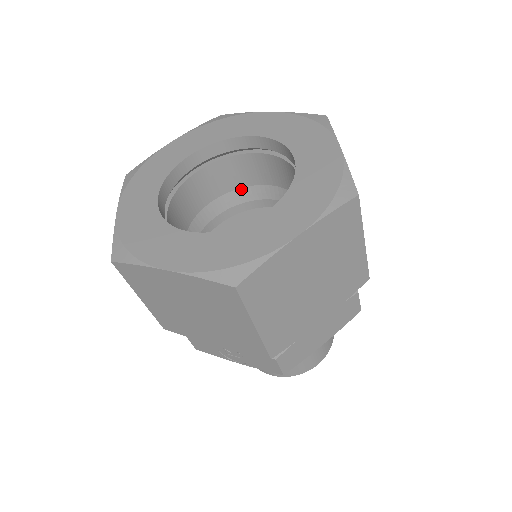
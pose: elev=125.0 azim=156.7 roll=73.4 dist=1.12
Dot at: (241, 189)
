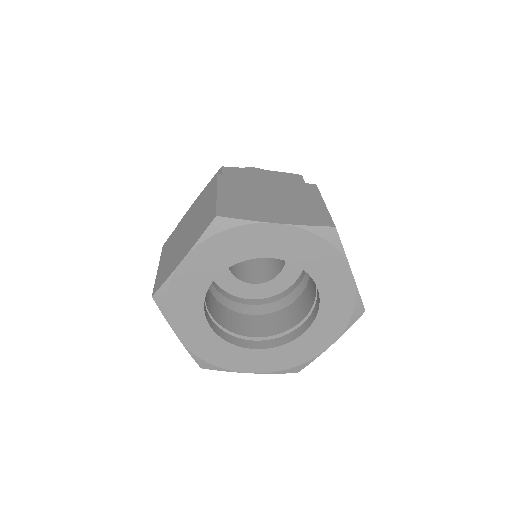
Dot at: occluded
